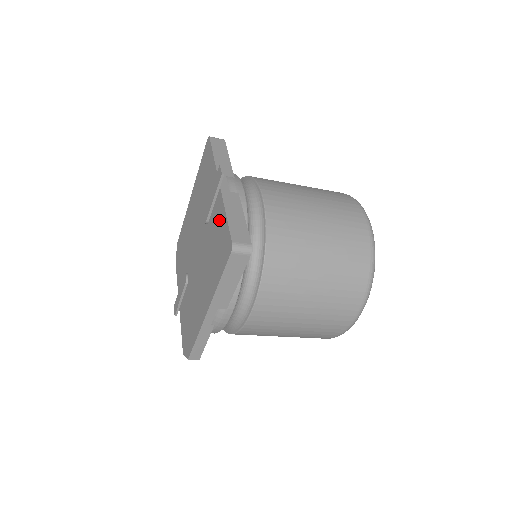
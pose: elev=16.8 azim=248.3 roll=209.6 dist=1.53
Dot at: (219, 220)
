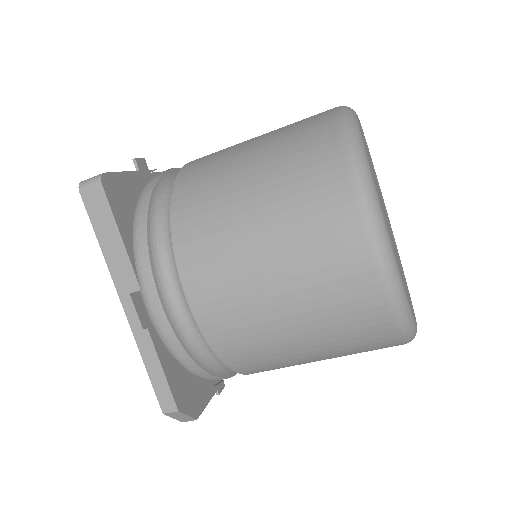
Dot at: occluded
